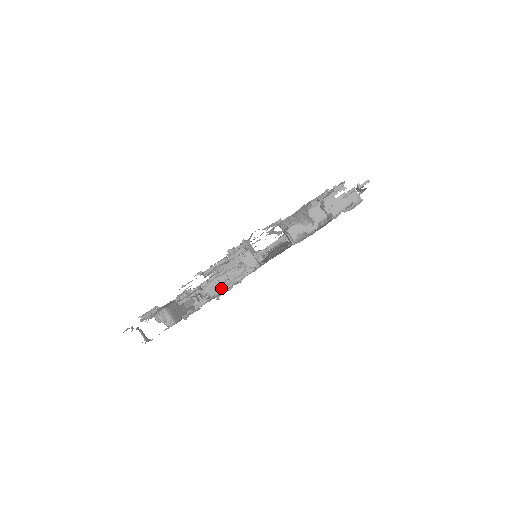
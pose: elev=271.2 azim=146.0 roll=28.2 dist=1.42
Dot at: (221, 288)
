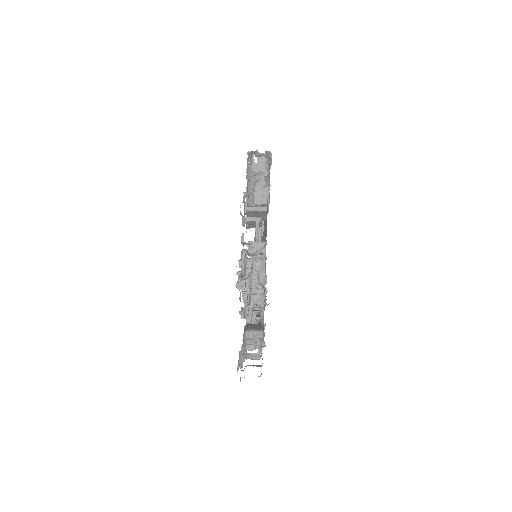
Dot at: (261, 279)
